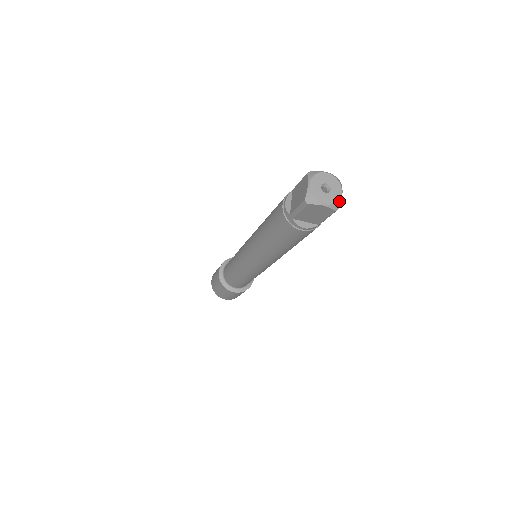
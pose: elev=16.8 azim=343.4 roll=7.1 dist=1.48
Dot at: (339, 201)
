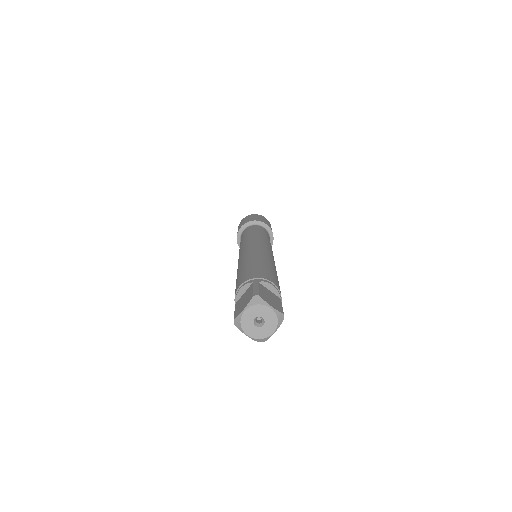
Dot at: (266, 338)
